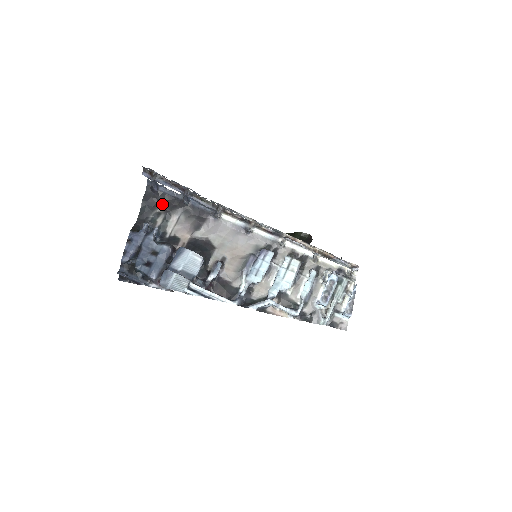
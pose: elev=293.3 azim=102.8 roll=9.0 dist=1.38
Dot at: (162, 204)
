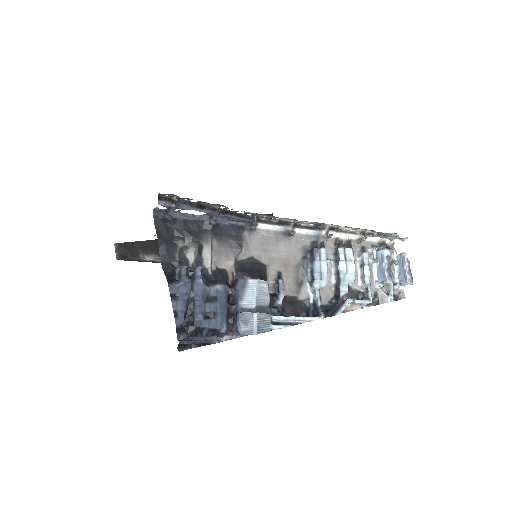
Dot at: (184, 234)
